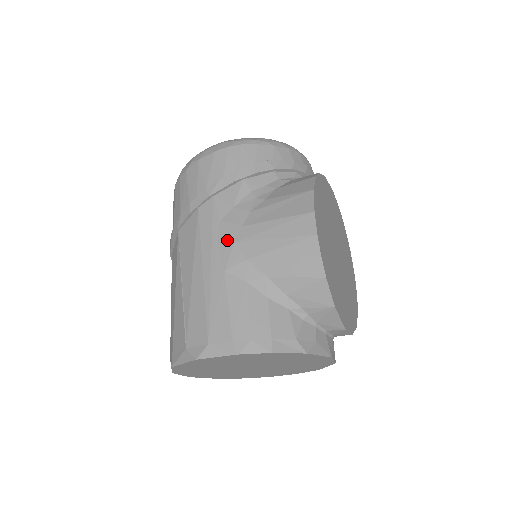
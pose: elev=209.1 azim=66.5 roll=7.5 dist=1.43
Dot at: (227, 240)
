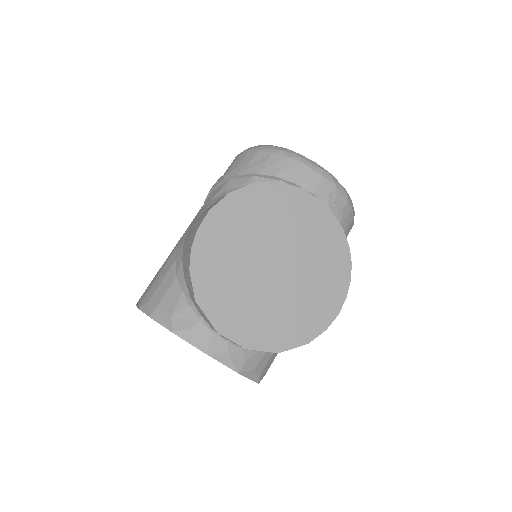
Dot at: (190, 225)
